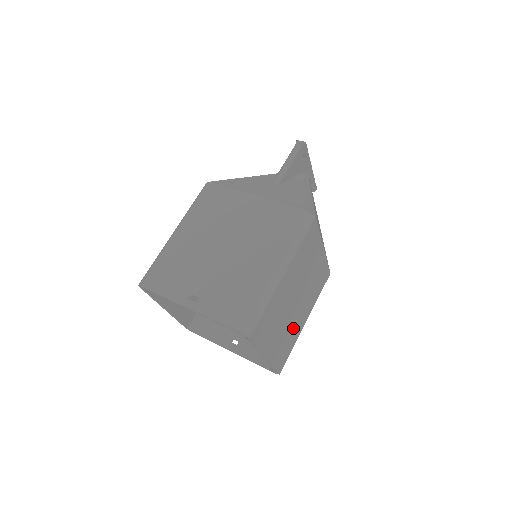
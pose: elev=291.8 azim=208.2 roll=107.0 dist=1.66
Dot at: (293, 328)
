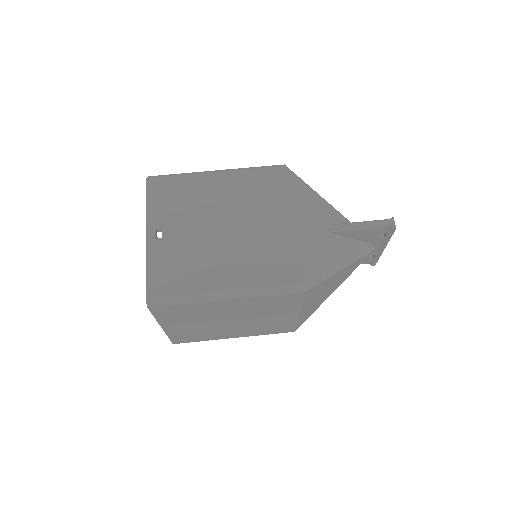
Dot at: (213, 332)
